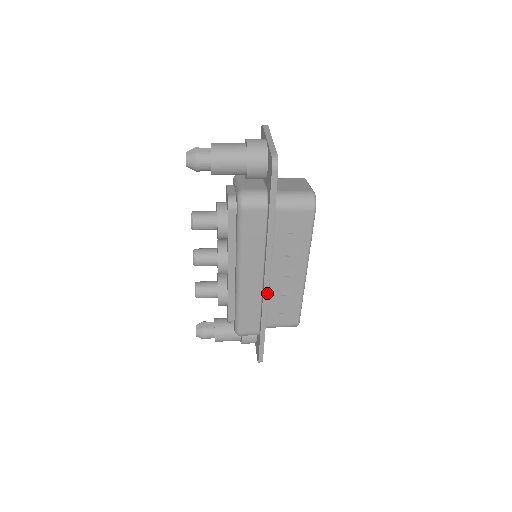
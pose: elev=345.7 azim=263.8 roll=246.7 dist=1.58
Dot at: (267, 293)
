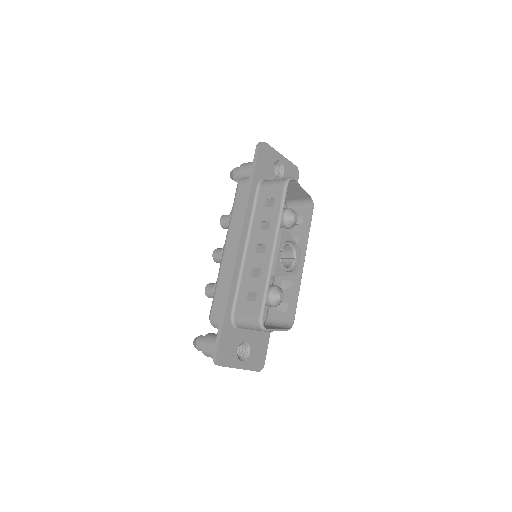
Dot at: (235, 259)
